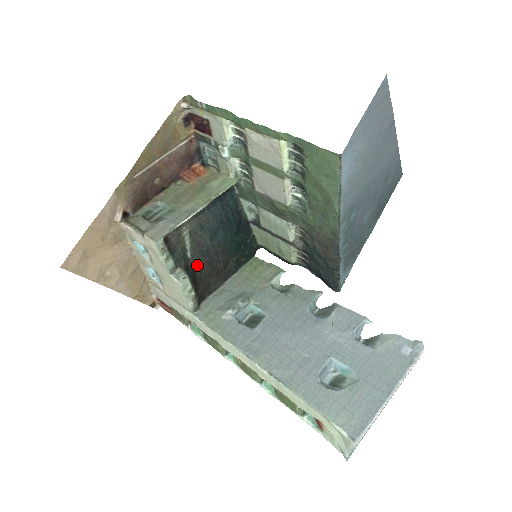
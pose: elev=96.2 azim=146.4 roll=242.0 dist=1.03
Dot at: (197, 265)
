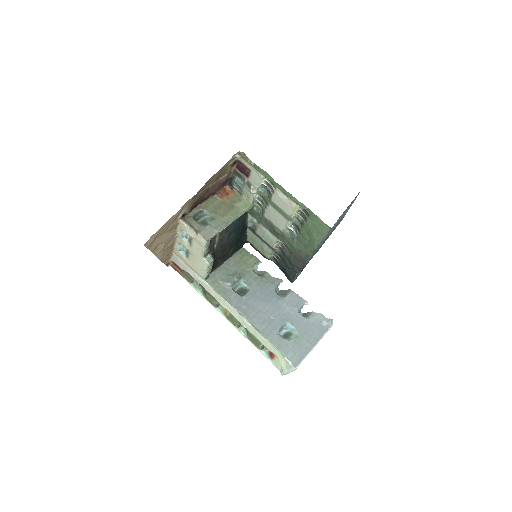
Dot at: (217, 252)
